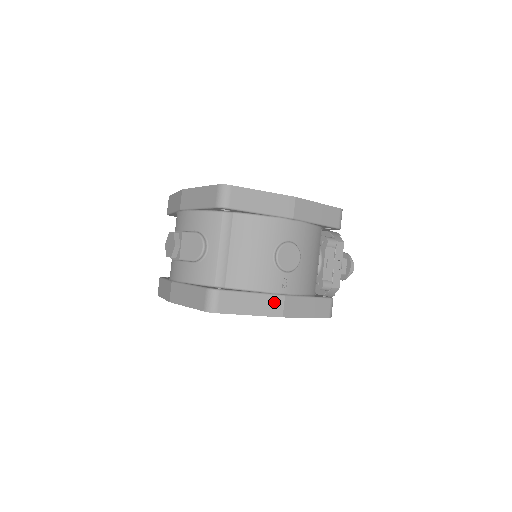
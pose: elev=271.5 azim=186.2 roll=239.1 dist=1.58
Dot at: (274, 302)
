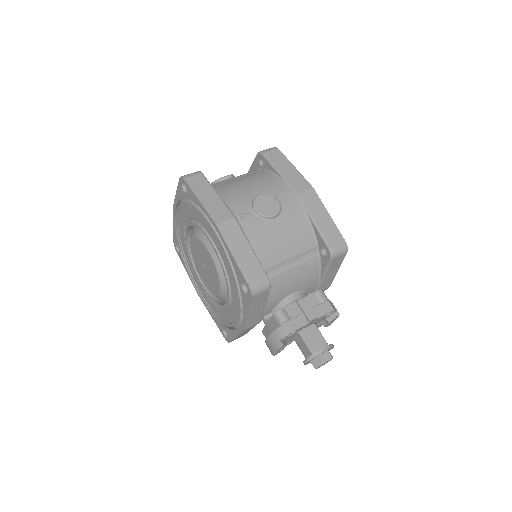
Dot at: (223, 212)
